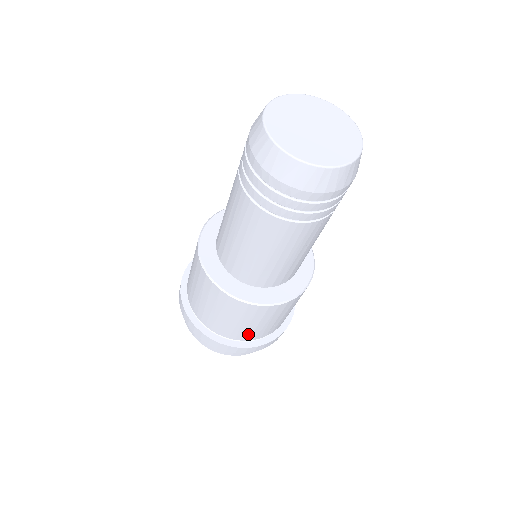
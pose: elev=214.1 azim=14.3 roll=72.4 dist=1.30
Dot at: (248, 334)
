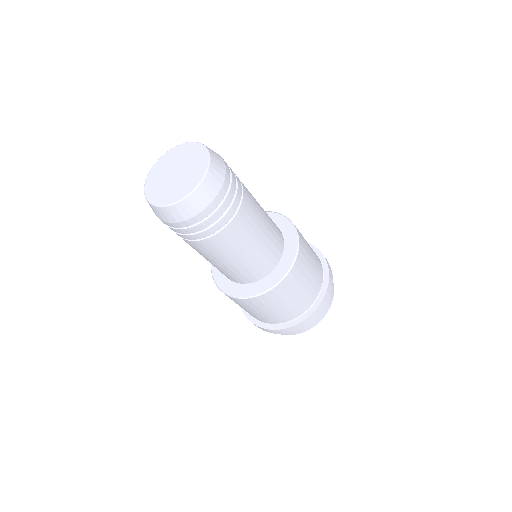
Dot at: (302, 304)
